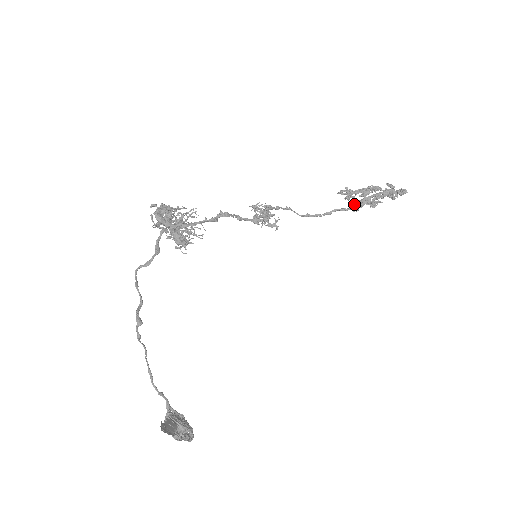
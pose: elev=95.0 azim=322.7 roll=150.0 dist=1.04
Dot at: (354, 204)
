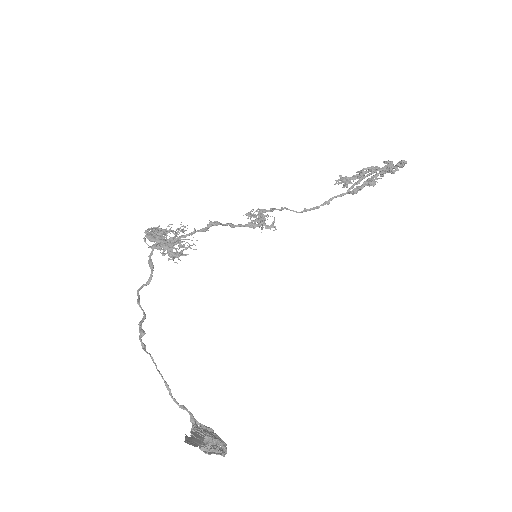
Dot at: (350, 187)
